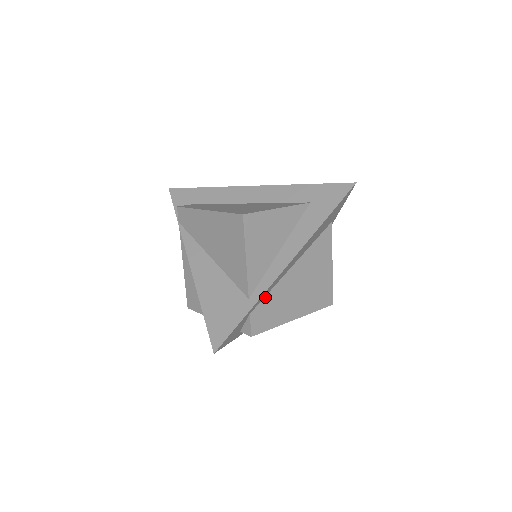
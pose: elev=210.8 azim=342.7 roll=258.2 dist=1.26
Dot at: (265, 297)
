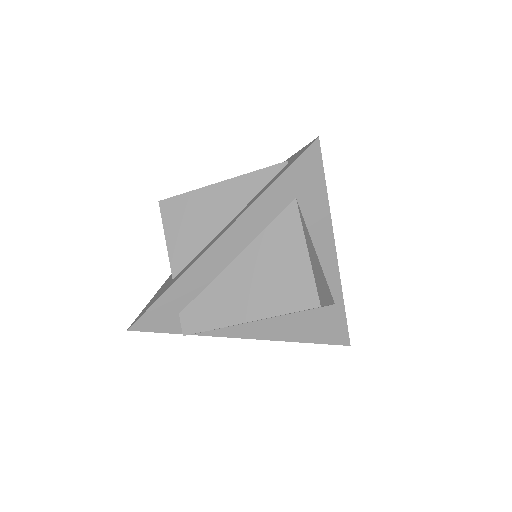
Dot at: occluded
